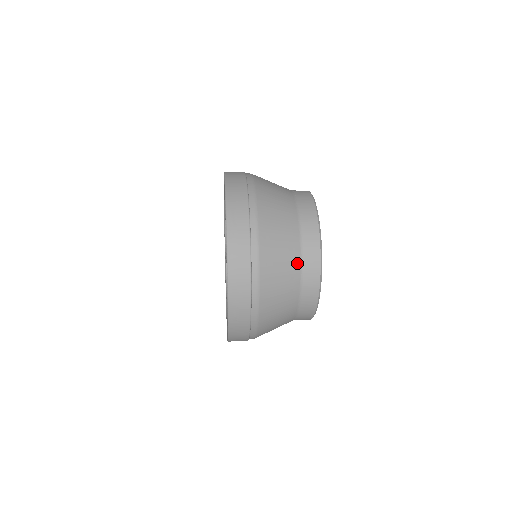
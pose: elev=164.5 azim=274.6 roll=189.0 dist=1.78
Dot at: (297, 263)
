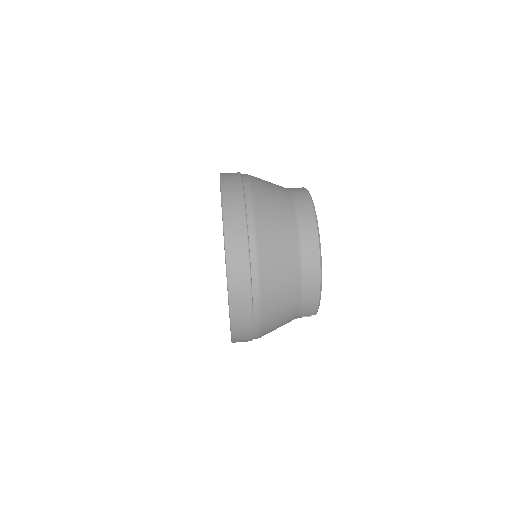
Dot at: (294, 237)
